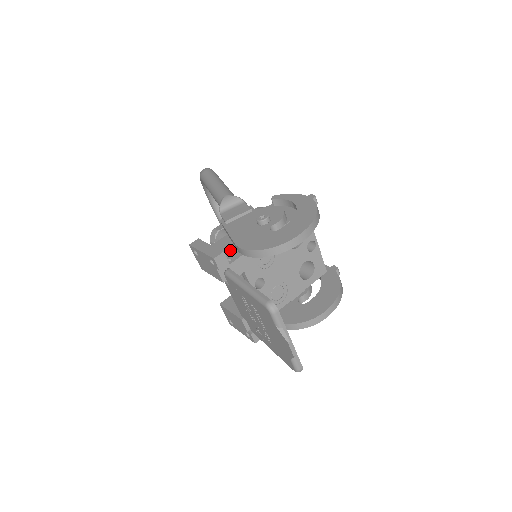
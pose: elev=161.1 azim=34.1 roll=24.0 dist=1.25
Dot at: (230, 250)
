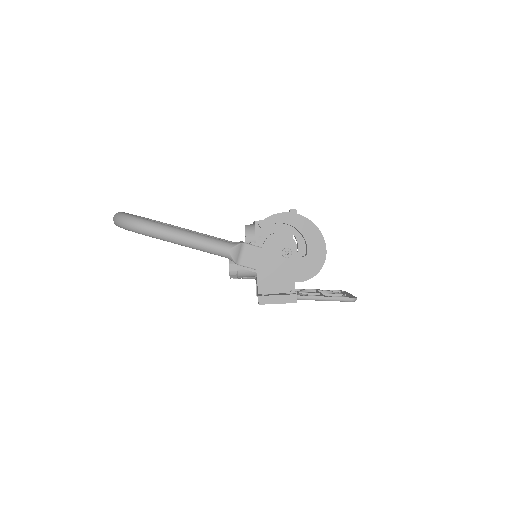
Dot at: (280, 283)
